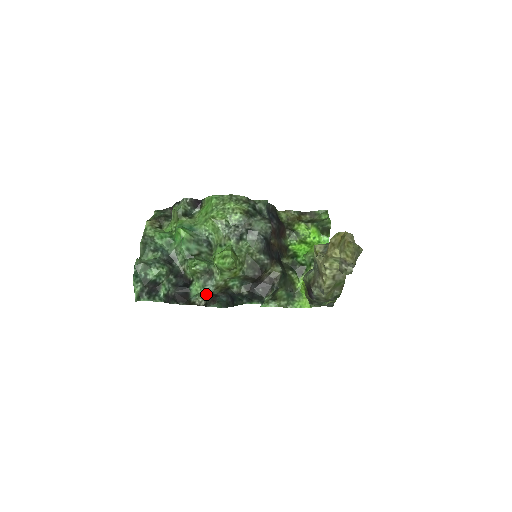
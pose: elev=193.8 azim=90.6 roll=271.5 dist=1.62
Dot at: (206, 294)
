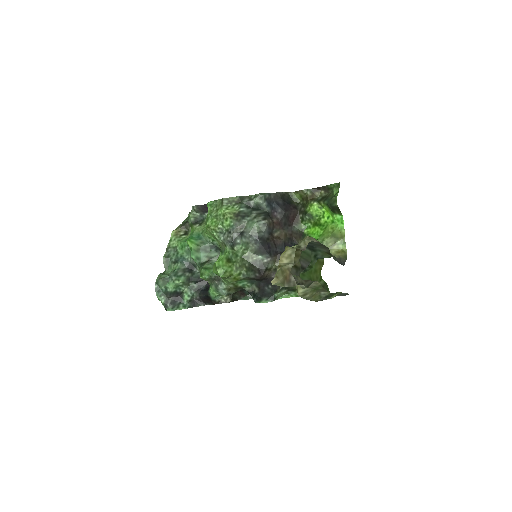
Dot at: occluded
